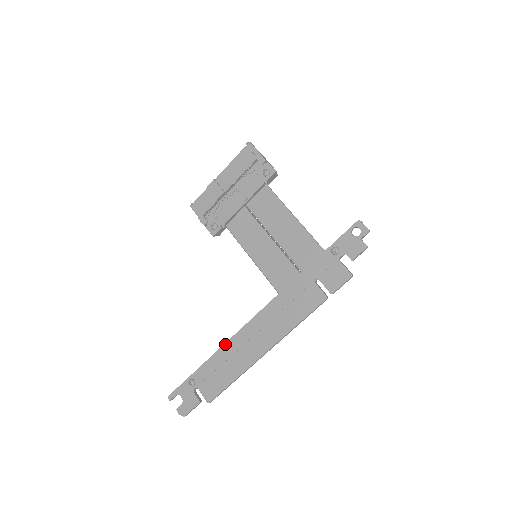
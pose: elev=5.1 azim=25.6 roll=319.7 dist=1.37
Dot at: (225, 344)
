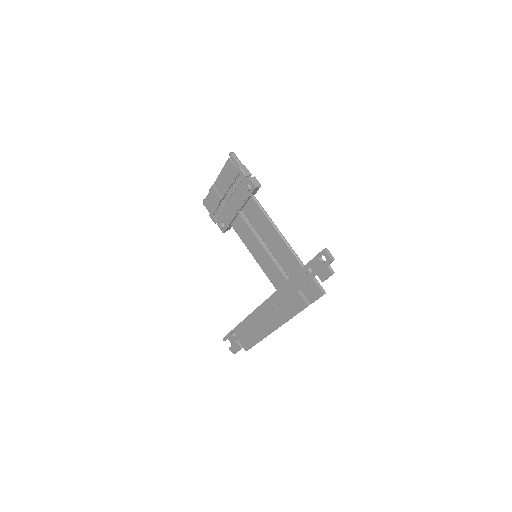
Dot at: (248, 317)
